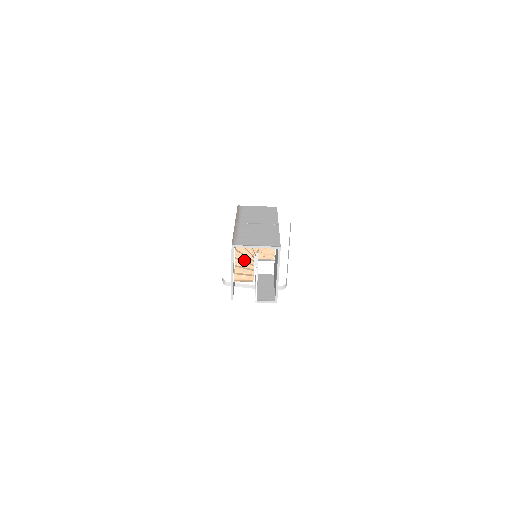
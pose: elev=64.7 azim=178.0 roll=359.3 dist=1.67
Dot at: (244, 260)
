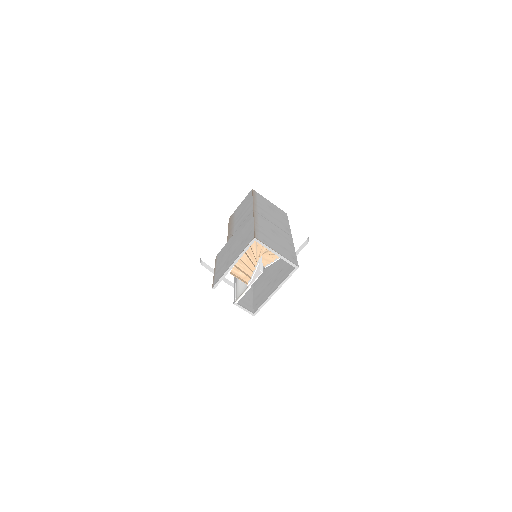
Dot at: (249, 256)
